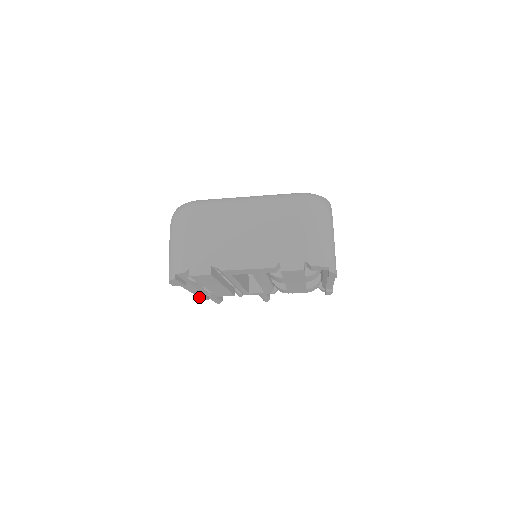
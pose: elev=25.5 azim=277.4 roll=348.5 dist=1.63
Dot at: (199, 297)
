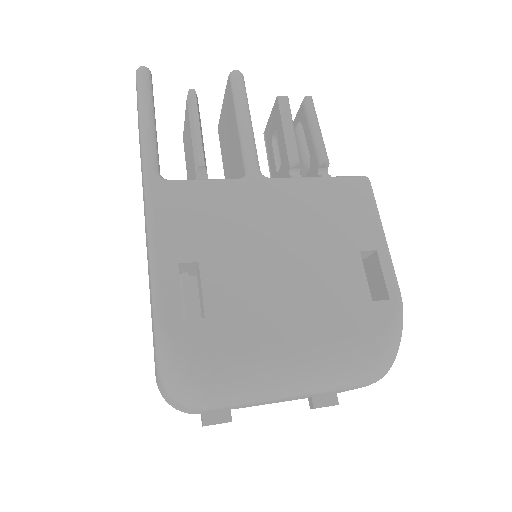
Dot at: occluded
